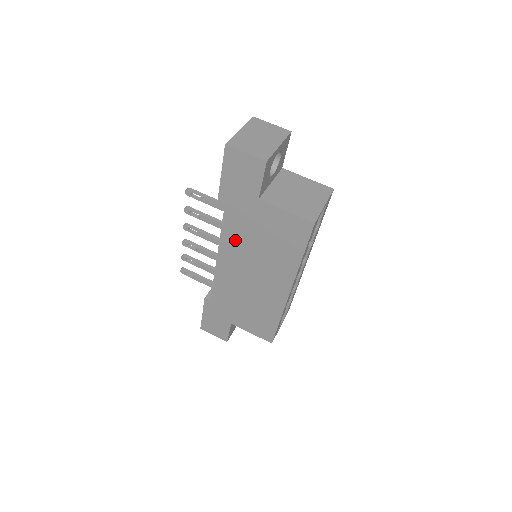
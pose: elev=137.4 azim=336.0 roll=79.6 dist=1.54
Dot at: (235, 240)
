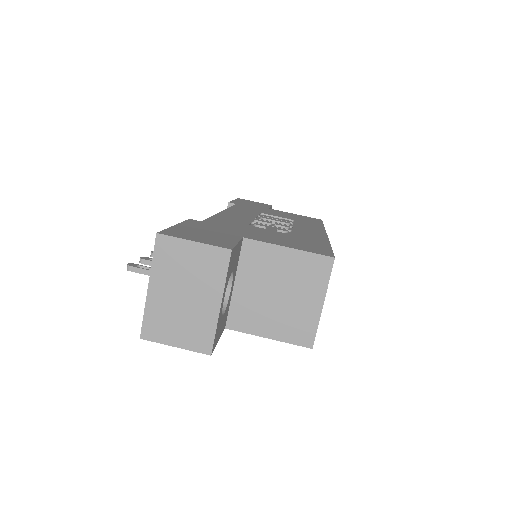
Dot at: occluded
